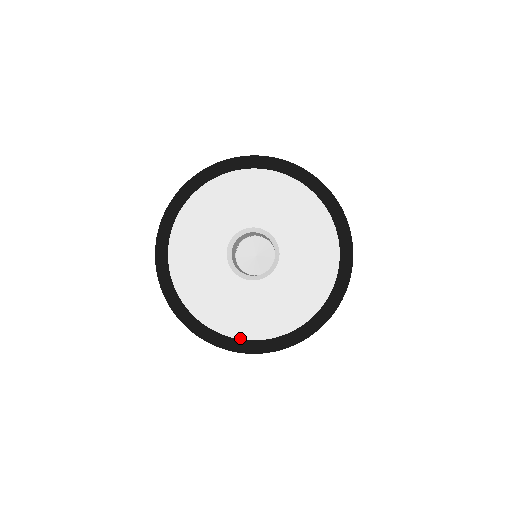
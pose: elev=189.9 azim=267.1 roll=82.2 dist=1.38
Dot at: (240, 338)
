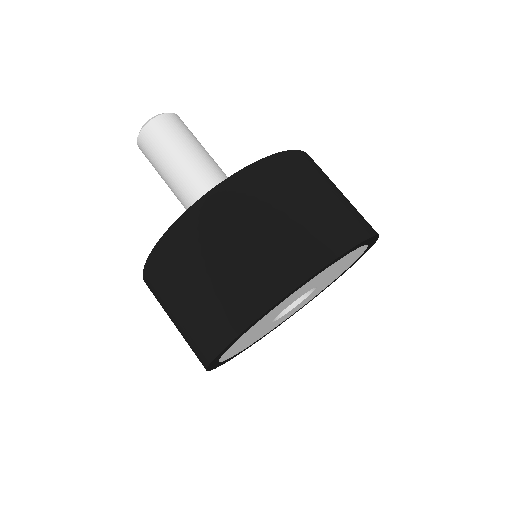
Dot at: (260, 338)
